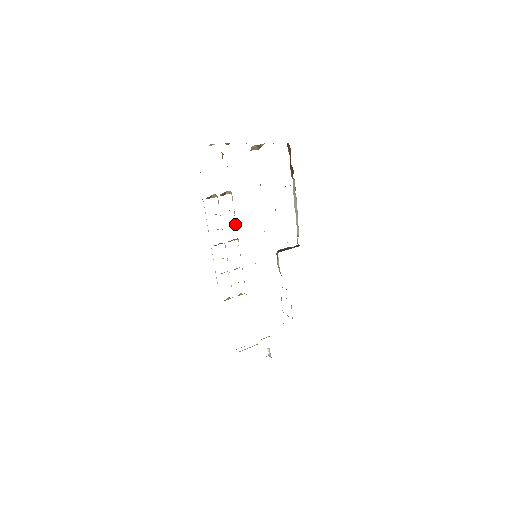
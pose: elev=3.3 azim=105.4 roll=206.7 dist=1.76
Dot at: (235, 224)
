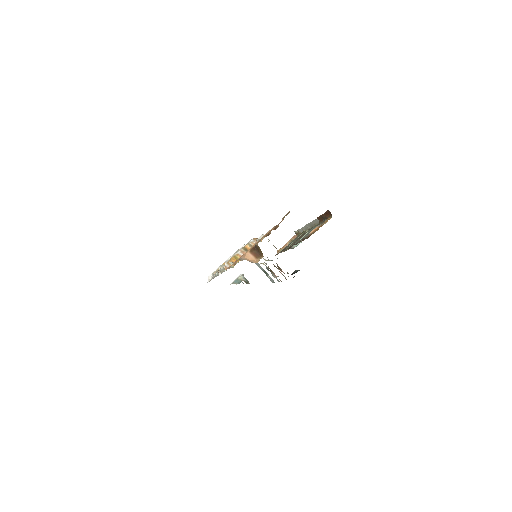
Dot at: occluded
